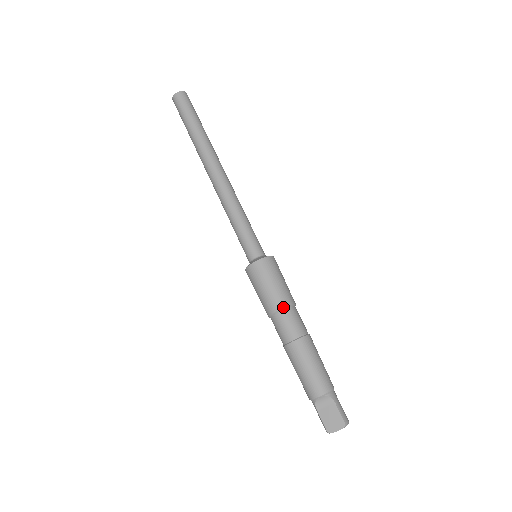
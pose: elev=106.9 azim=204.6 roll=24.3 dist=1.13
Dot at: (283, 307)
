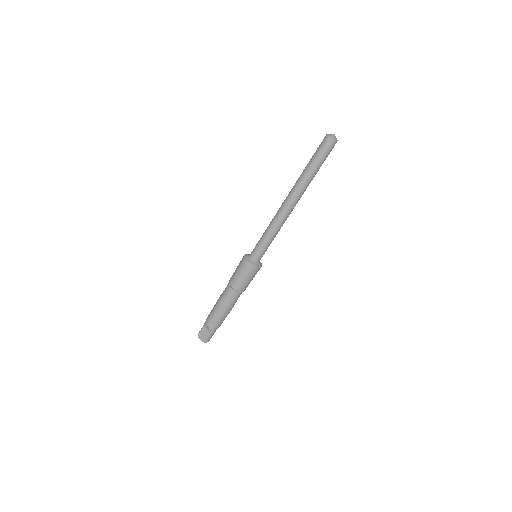
Dot at: (235, 289)
